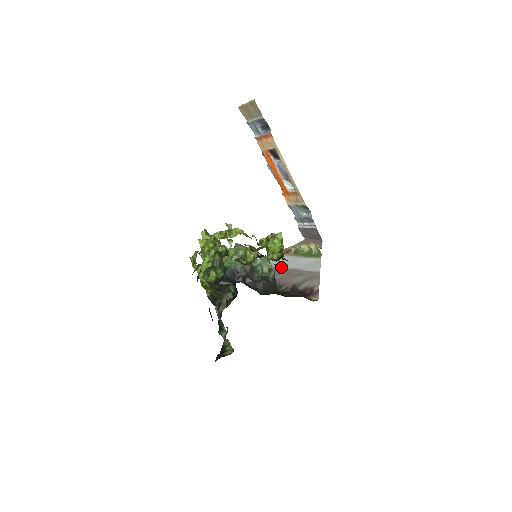
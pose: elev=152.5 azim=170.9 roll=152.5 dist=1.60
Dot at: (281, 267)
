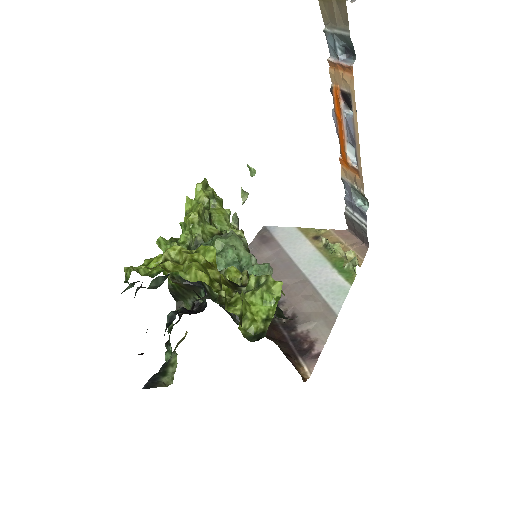
Dot at: (296, 264)
